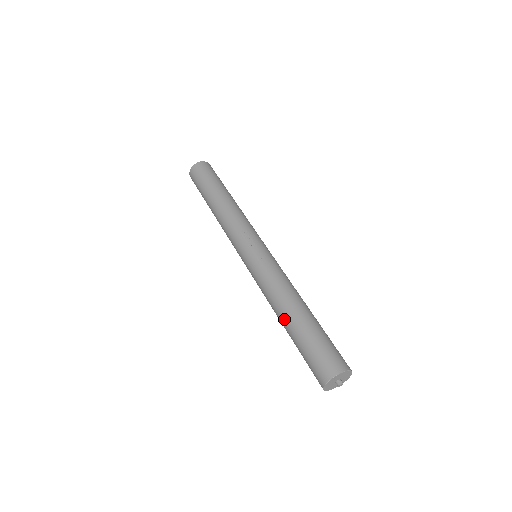
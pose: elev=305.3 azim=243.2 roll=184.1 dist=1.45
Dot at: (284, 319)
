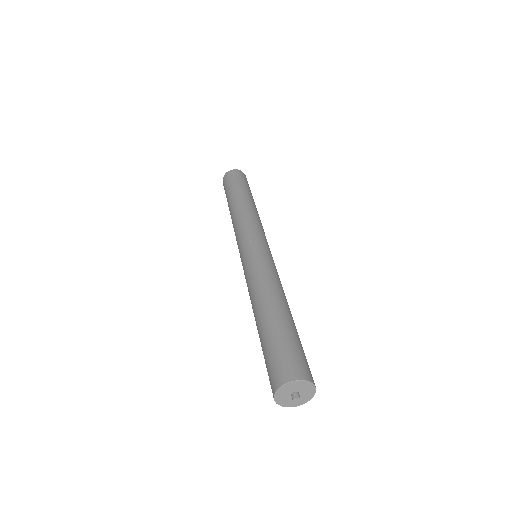
Dot at: (256, 317)
